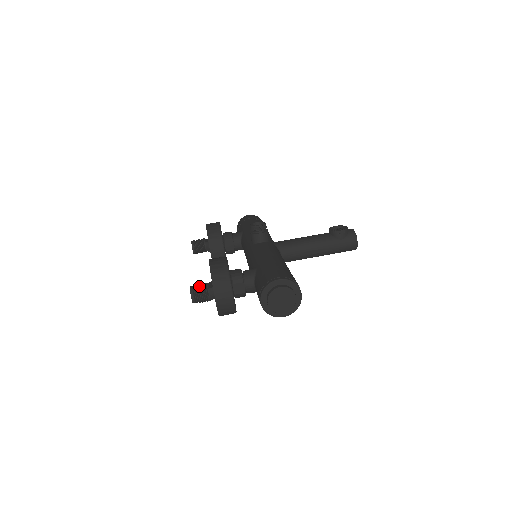
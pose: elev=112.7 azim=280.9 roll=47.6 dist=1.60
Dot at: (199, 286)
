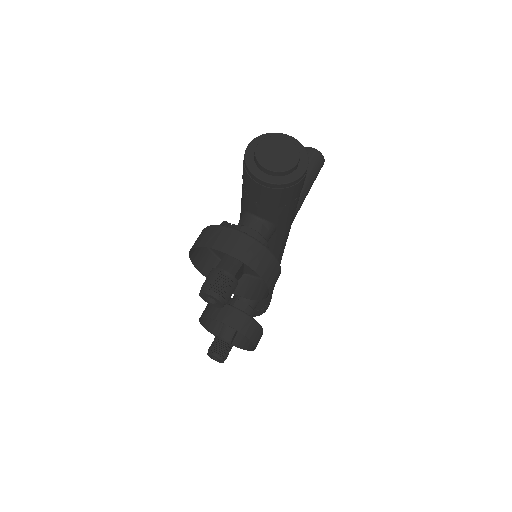
Dot at: (206, 281)
